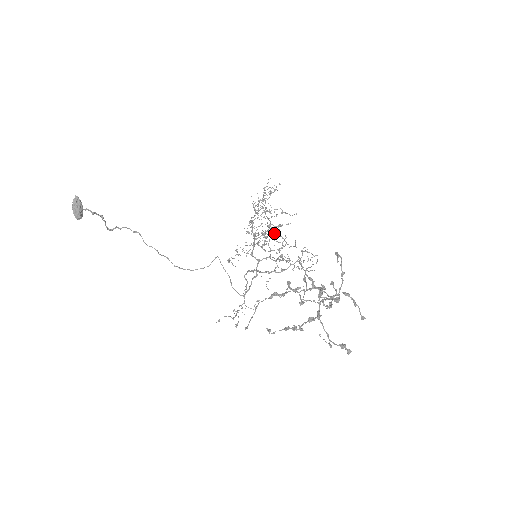
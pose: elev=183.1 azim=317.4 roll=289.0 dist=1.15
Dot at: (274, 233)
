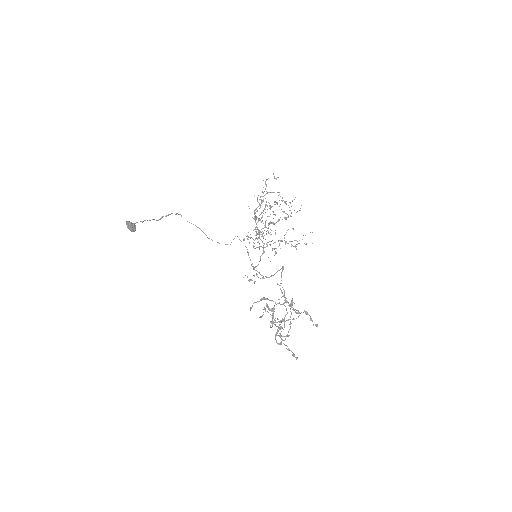
Dot at: (282, 201)
